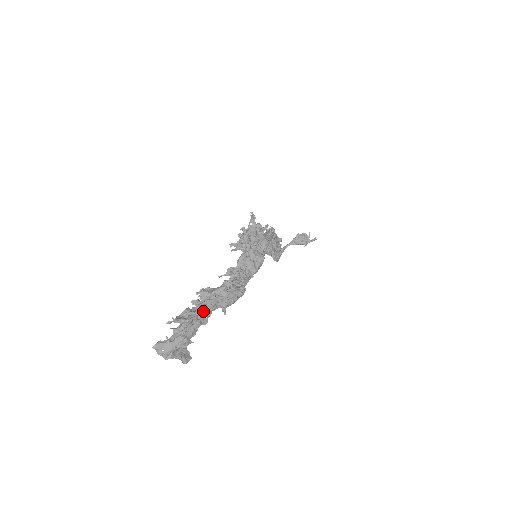
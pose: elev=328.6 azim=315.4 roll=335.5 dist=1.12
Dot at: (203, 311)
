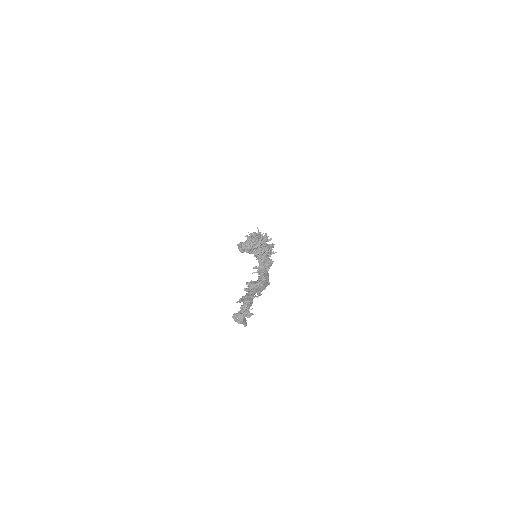
Dot at: occluded
